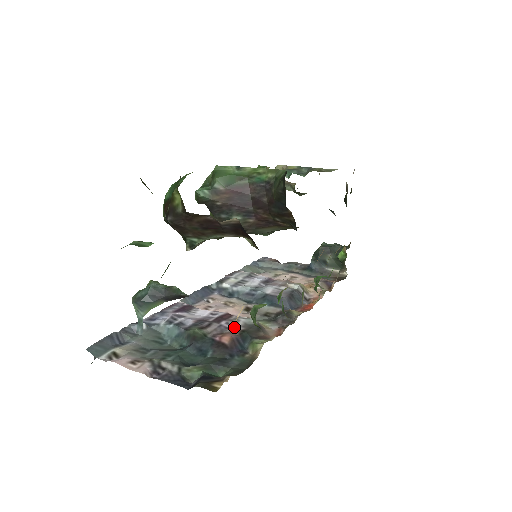
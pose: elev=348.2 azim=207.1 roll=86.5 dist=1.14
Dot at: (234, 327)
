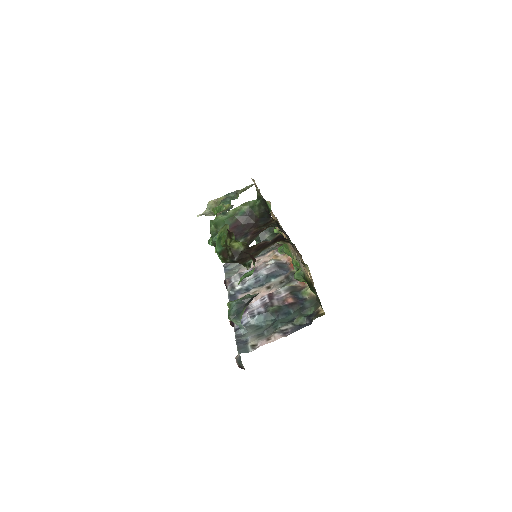
Dot at: (283, 295)
